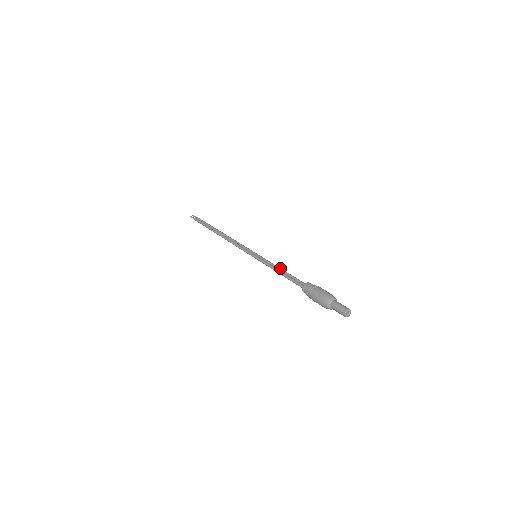
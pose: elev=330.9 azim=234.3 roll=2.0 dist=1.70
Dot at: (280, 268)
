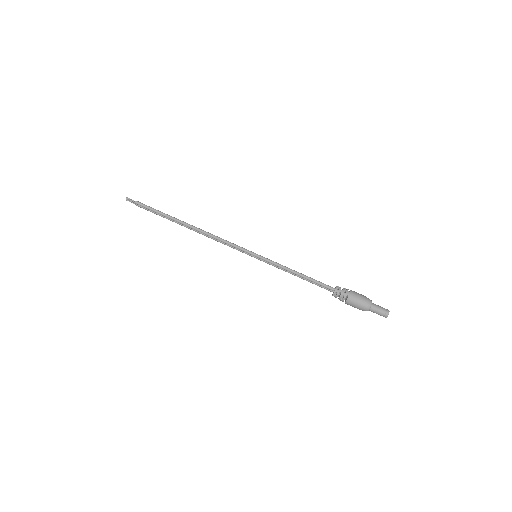
Dot at: (294, 271)
